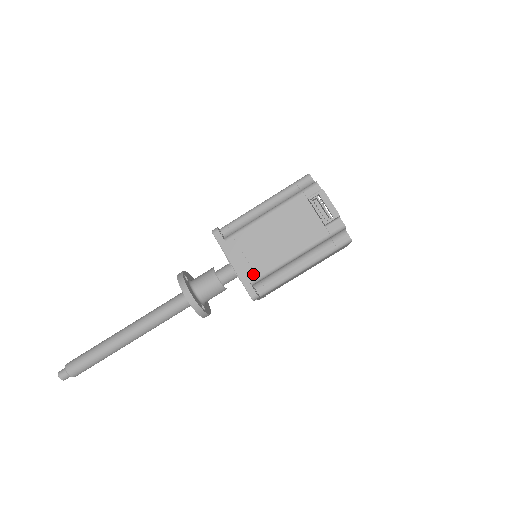
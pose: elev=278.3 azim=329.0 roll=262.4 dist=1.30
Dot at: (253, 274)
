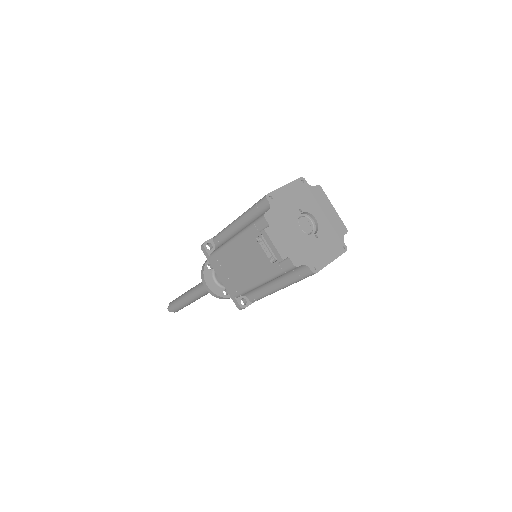
Dot at: (234, 290)
